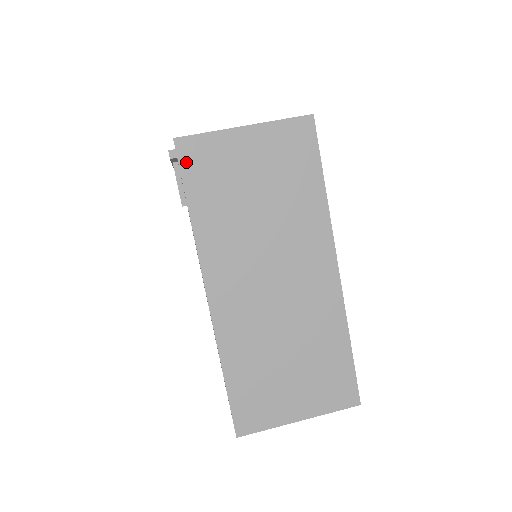
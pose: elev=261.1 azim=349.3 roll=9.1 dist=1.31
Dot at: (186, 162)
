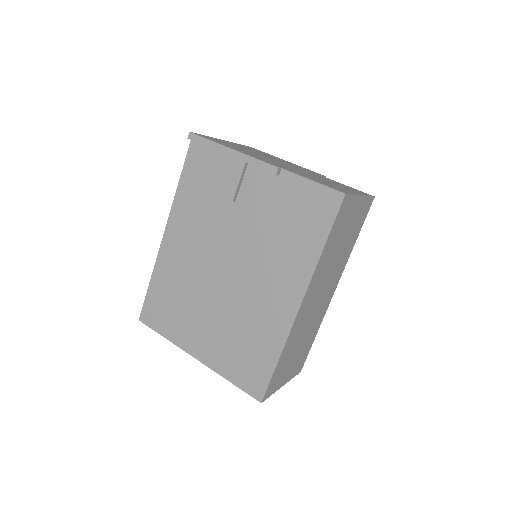
Dot at: (340, 212)
